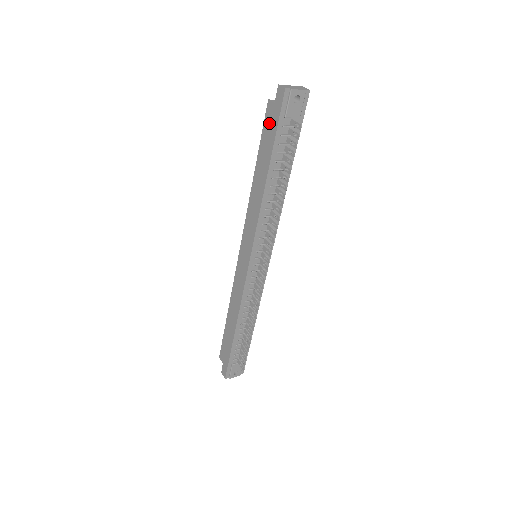
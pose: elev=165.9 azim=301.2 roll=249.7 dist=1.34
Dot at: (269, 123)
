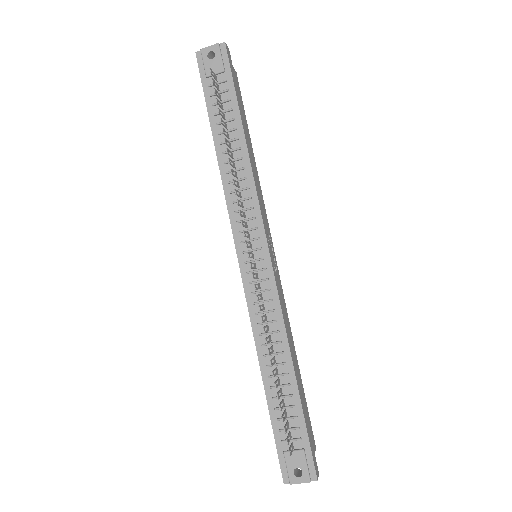
Dot at: occluded
